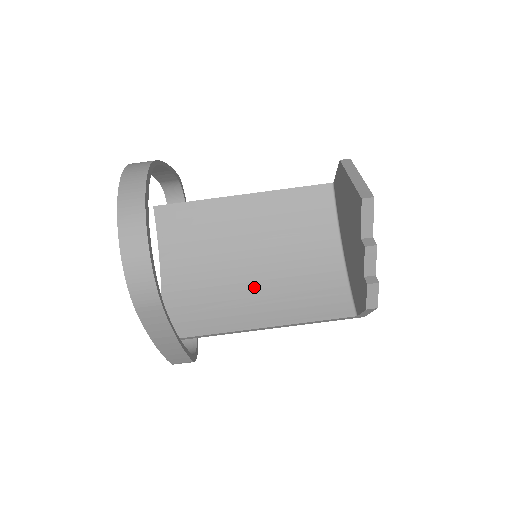
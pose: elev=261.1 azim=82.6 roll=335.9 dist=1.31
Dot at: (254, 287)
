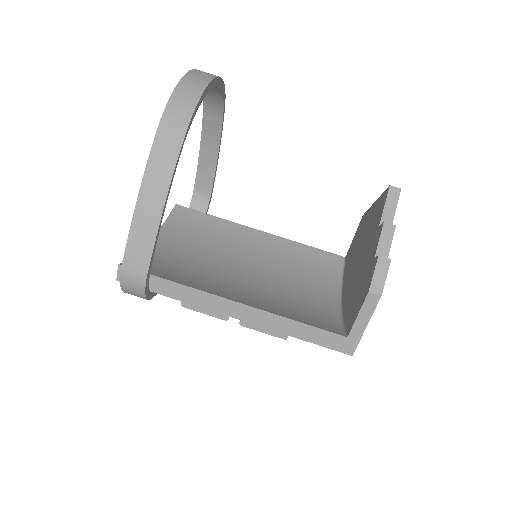
Dot at: (239, 284)
